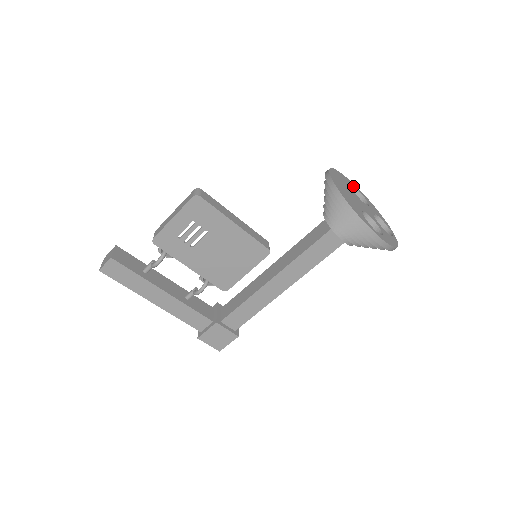
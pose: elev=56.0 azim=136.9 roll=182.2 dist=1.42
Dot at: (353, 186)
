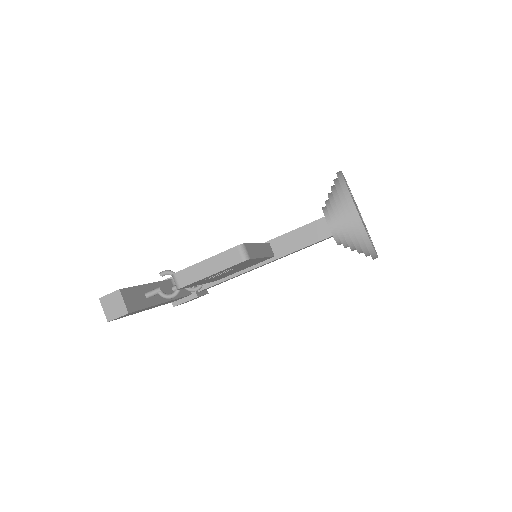
Dot at: occluded
